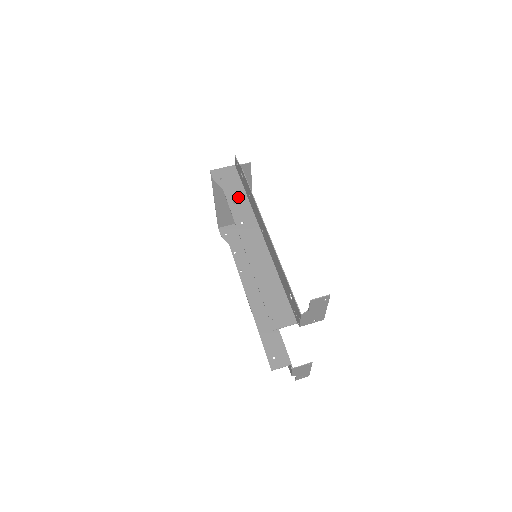
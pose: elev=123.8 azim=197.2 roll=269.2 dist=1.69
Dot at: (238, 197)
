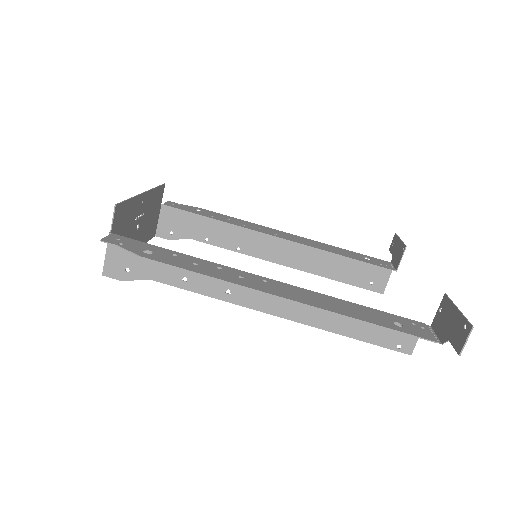
Dot at: (178, 269)
